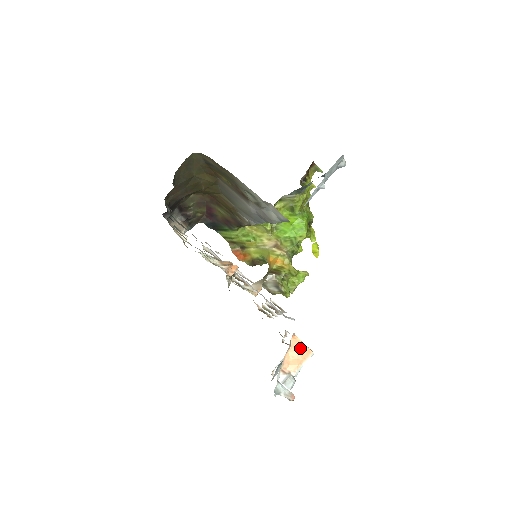
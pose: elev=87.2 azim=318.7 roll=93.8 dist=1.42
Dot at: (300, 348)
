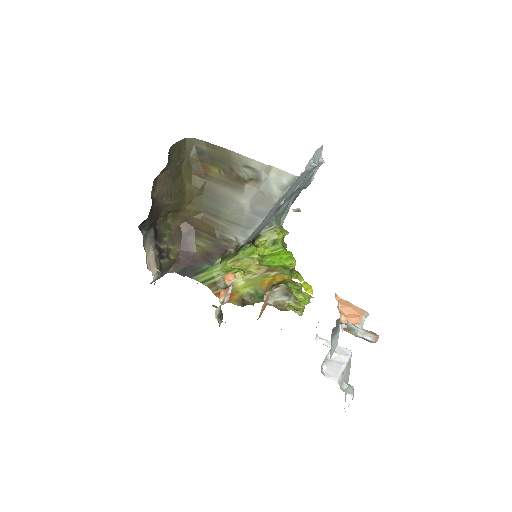
Dot at: (350, 305)
